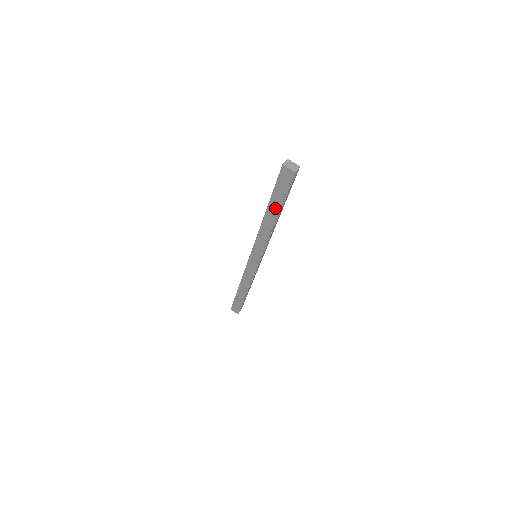
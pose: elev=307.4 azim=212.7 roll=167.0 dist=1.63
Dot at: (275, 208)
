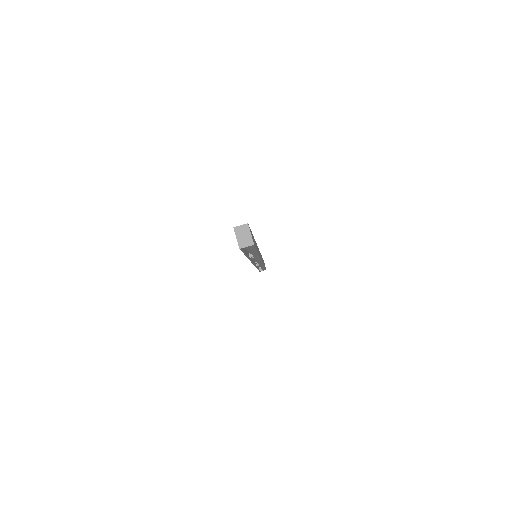
Dot at: (244, 249)
